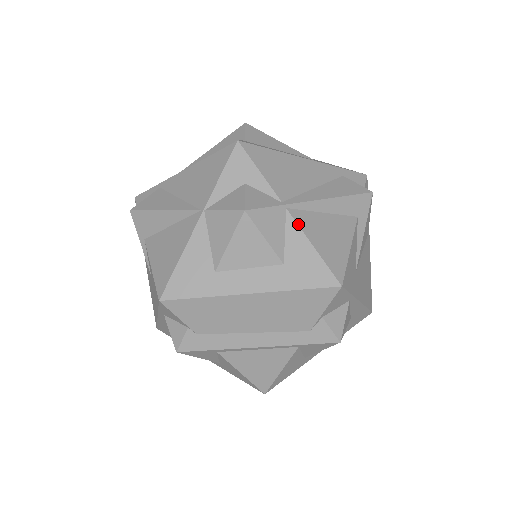
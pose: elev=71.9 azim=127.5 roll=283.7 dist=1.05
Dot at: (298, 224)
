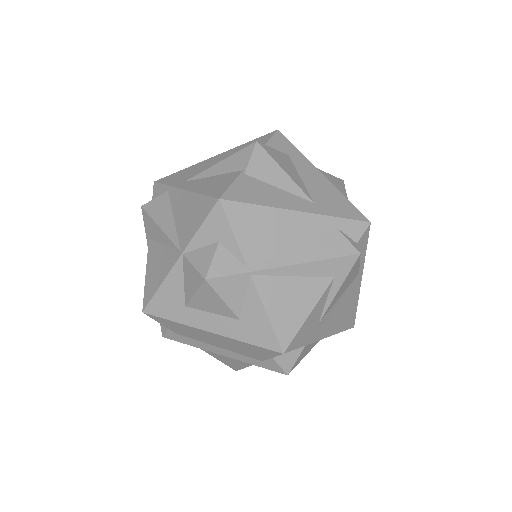
Dot at: (258, 292)
